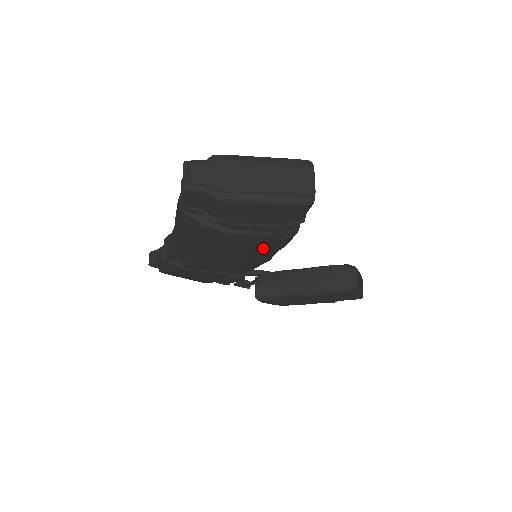
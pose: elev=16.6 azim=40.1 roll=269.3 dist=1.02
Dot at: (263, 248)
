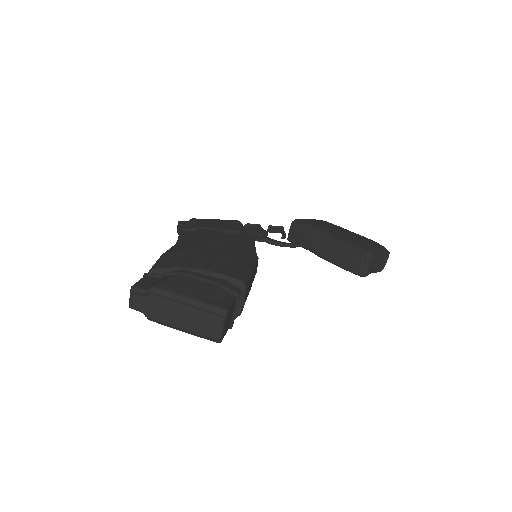
Dot at: occluded
